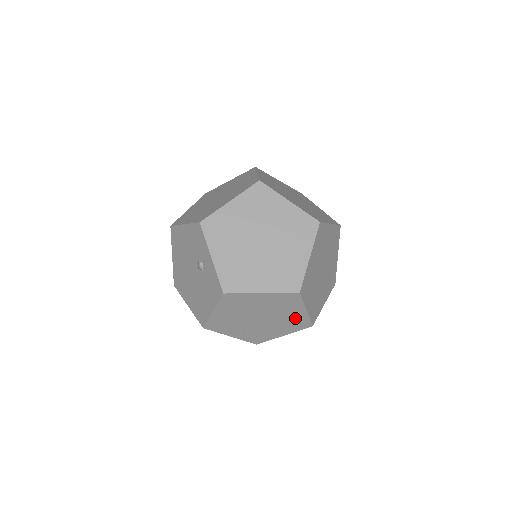
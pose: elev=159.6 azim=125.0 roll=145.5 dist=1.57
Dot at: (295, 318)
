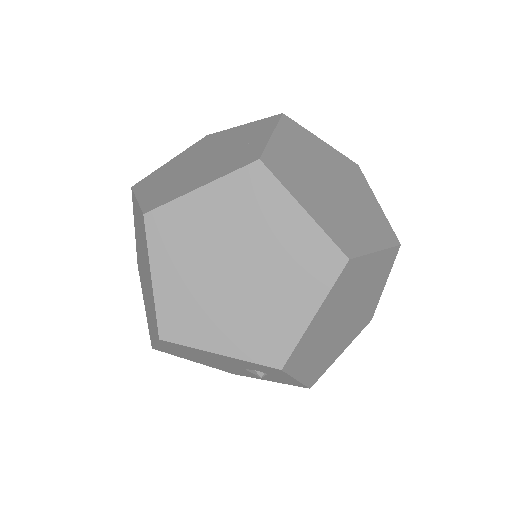
Dot at: occluded
